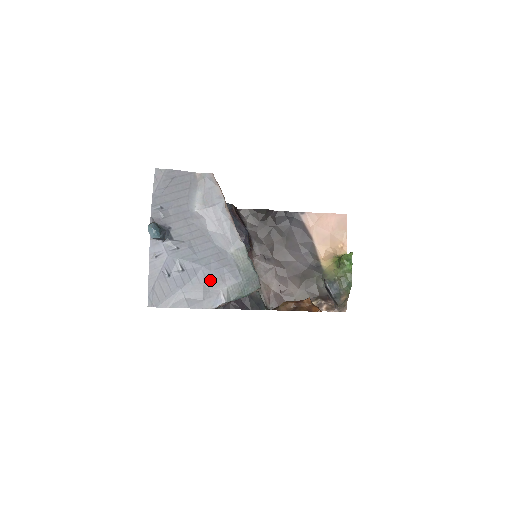
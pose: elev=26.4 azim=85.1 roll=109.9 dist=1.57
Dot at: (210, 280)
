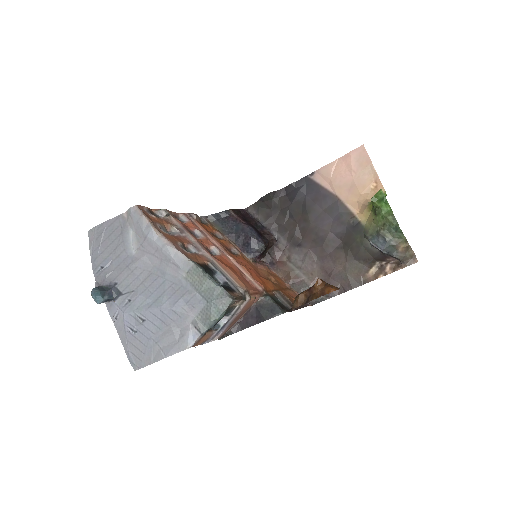
Dot at: (175, 318)
